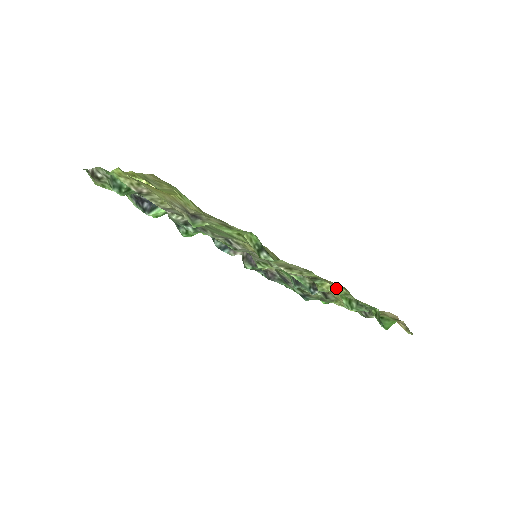
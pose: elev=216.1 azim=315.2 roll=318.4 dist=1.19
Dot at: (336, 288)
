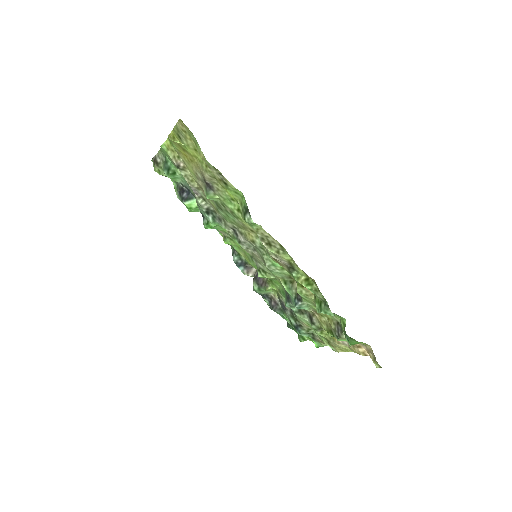
Dot at: (308, 282)
